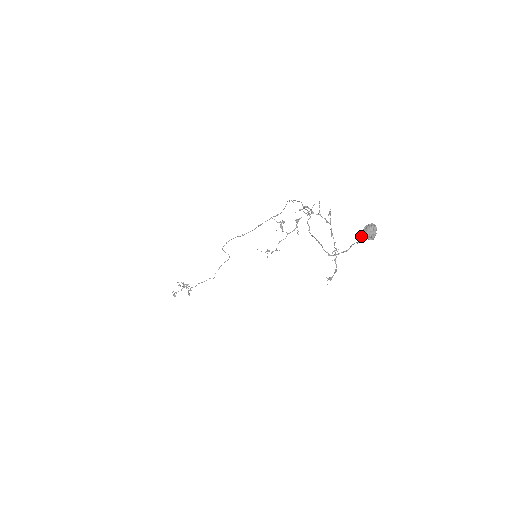
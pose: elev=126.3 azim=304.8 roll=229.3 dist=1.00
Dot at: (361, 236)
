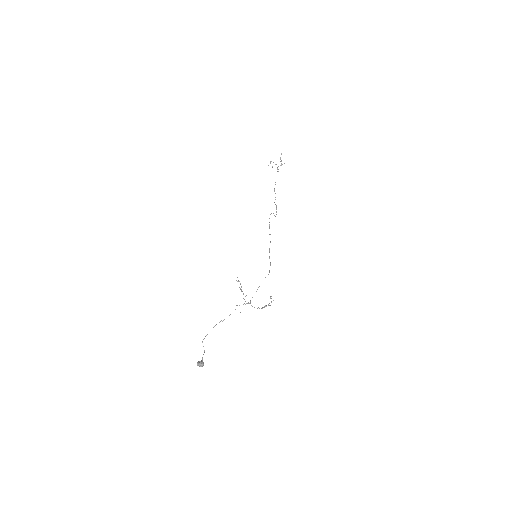
Dot at: (198, 362)
